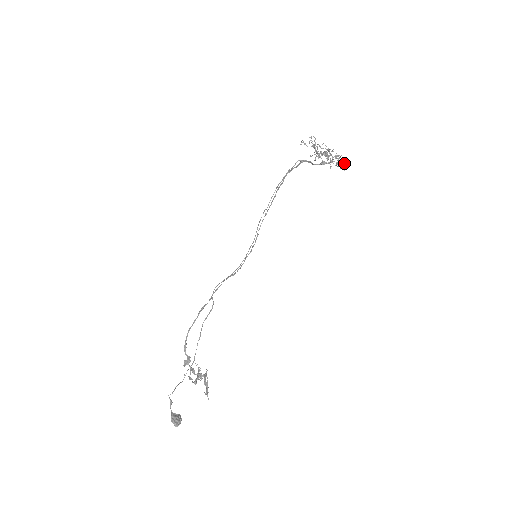
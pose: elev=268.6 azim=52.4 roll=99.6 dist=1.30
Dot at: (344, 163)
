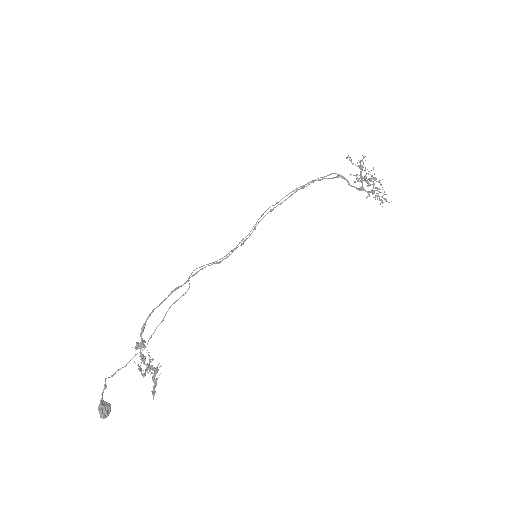
Dot at: (385, 200)
